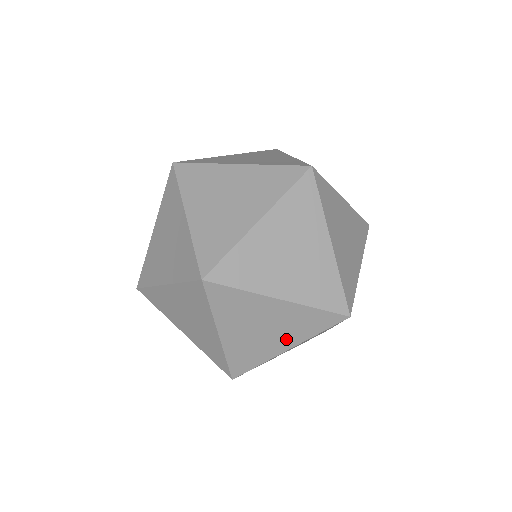
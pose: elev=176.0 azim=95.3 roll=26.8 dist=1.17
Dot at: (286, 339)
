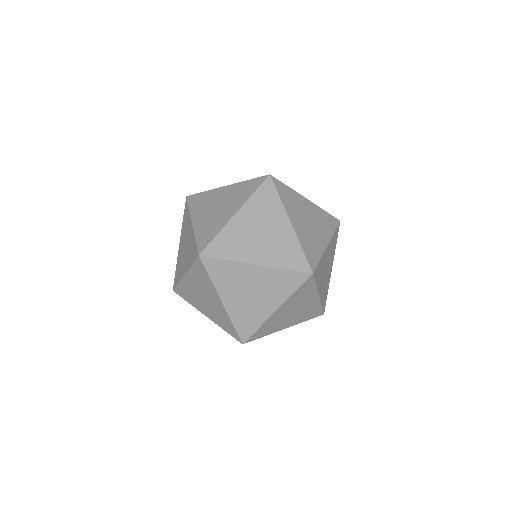
Dot at: (293, 321)
